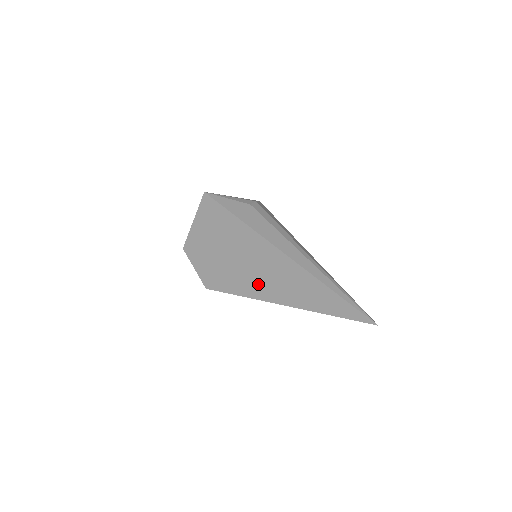
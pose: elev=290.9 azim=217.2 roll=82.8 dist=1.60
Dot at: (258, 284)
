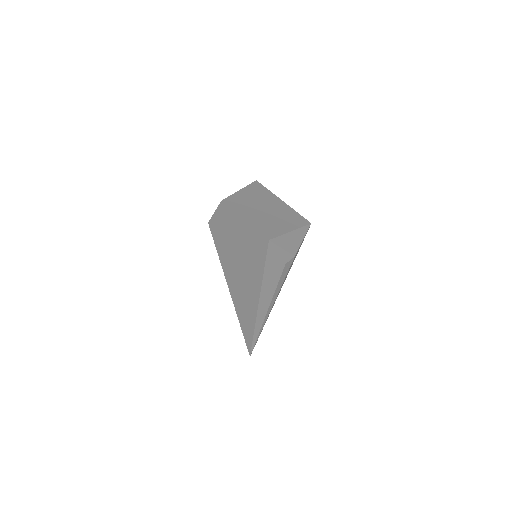
Dot at: (233, 278)
